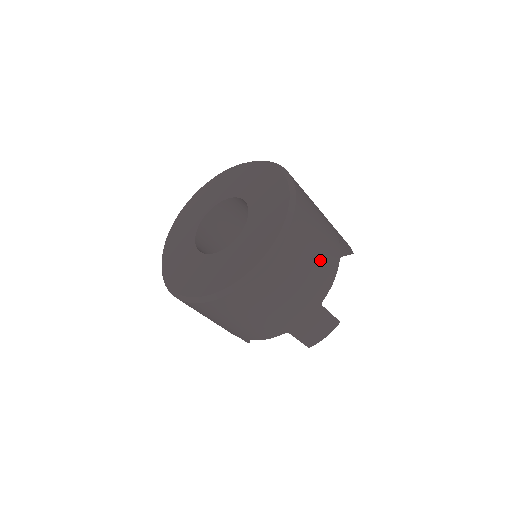
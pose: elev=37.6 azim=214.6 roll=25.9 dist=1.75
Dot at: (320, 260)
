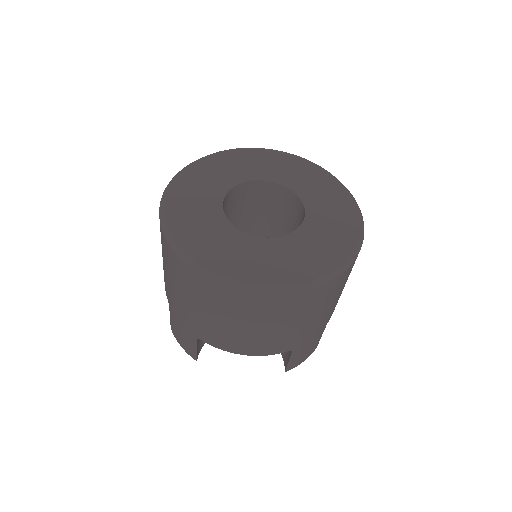
Dot at: occluded
